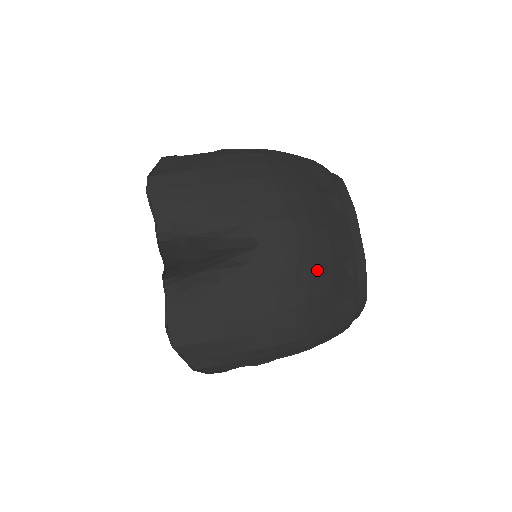
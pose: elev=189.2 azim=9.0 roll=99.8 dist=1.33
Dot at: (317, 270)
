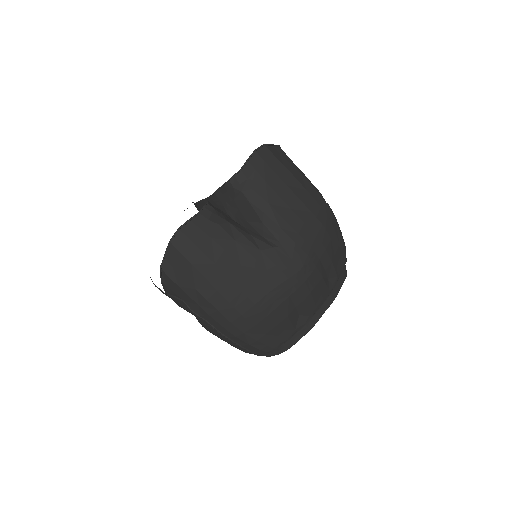
Dot at: (288, 299)
